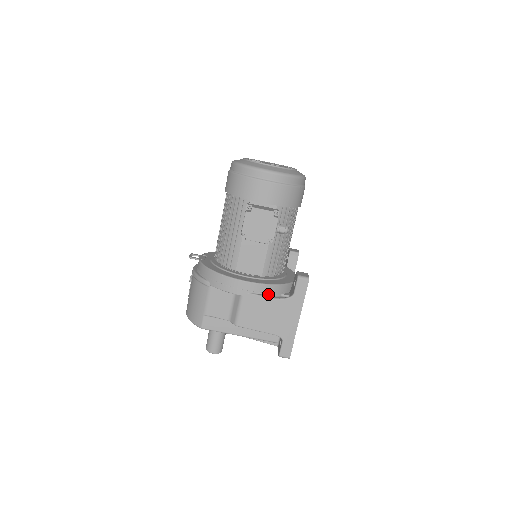
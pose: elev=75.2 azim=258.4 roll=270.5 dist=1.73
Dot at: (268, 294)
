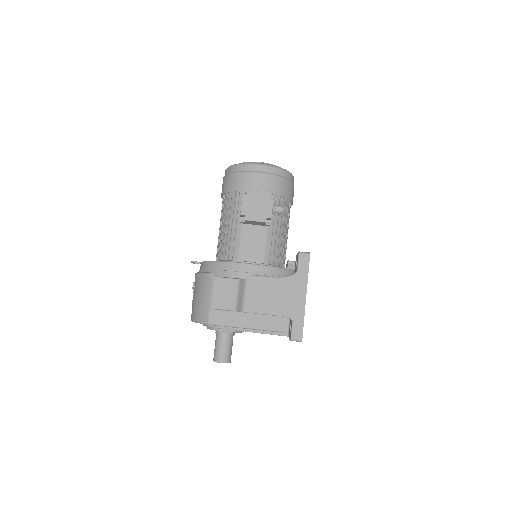
Dot at: occluded
